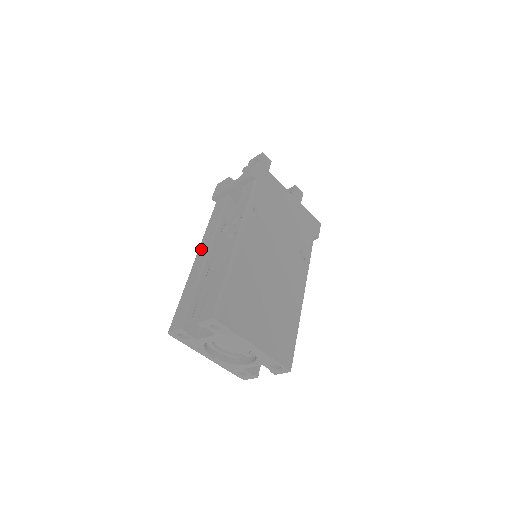
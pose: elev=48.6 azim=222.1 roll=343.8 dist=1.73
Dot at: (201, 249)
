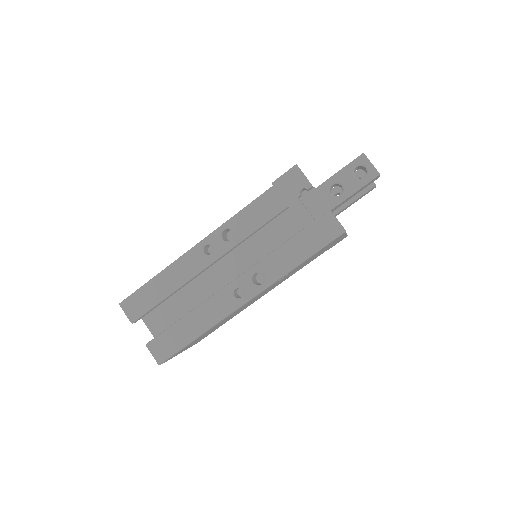
Dot at: (208, 244)
